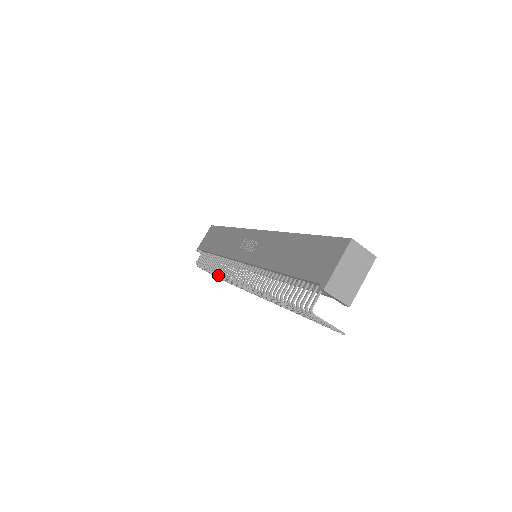
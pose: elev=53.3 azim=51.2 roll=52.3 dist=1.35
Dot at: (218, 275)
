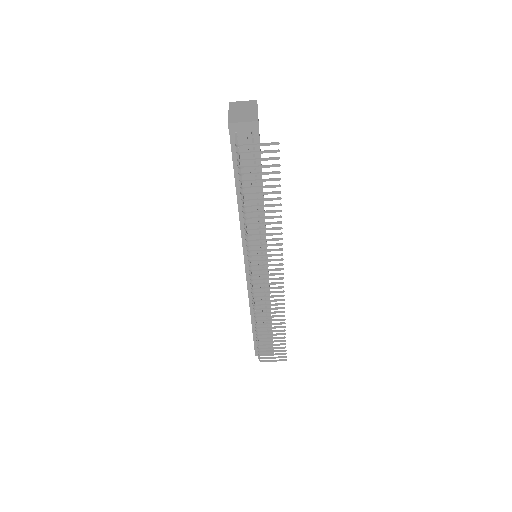
Dot at: (258, 317)
